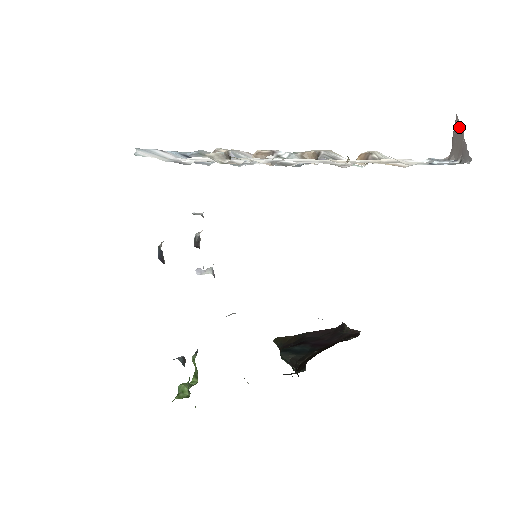
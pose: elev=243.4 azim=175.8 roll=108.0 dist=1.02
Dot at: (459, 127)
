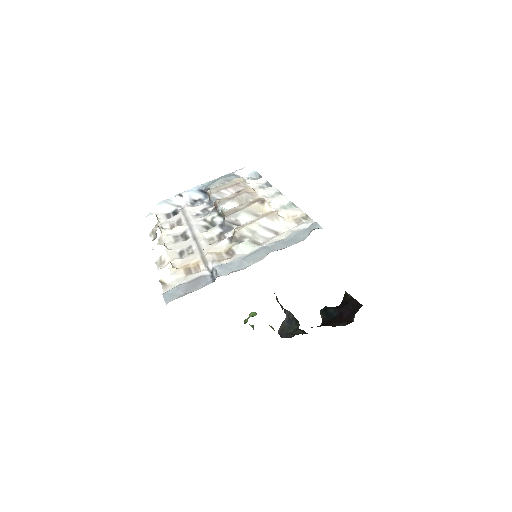
Dot at: occluded
